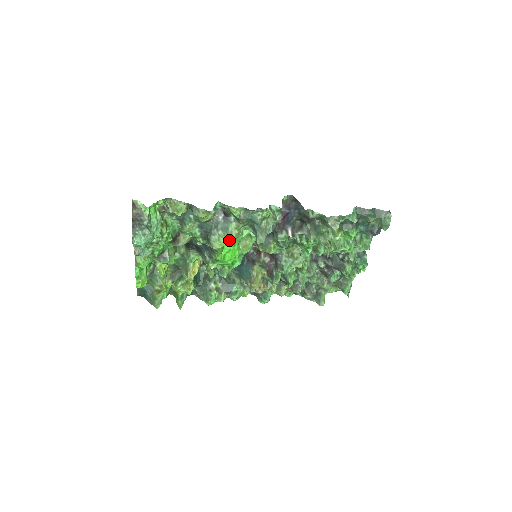
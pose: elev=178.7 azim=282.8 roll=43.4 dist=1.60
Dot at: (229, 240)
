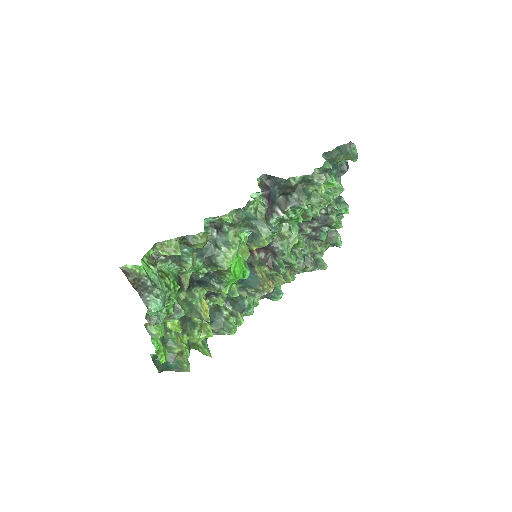
Dot at: (236, 251)
